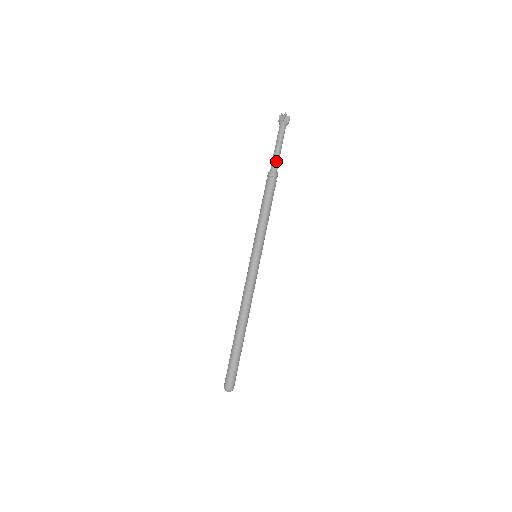
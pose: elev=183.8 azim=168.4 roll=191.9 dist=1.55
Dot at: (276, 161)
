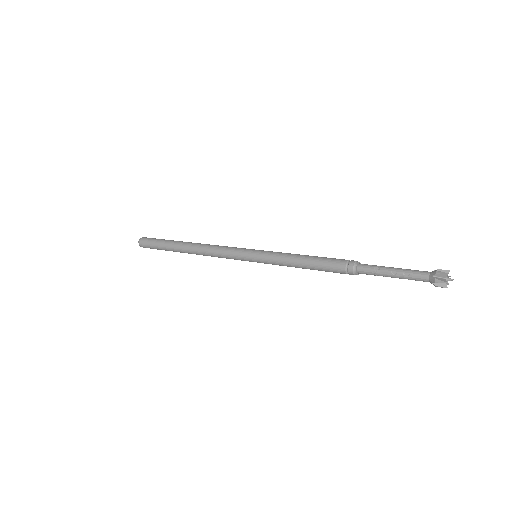
Dot at: occluded
